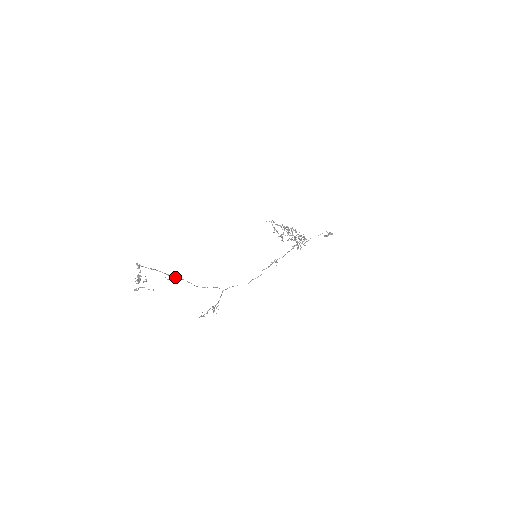
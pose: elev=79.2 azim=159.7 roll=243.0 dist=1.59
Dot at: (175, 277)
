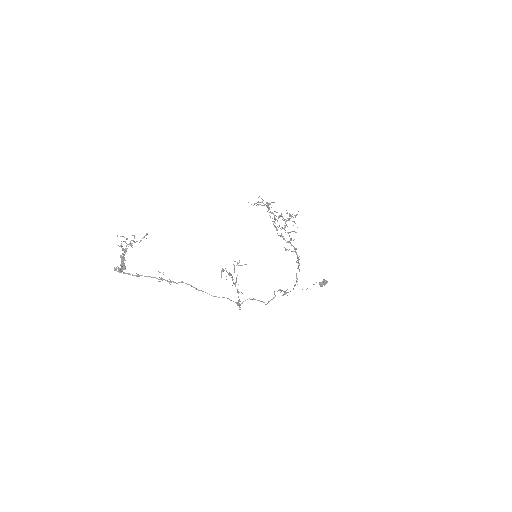
Dot at: (171, 281)
